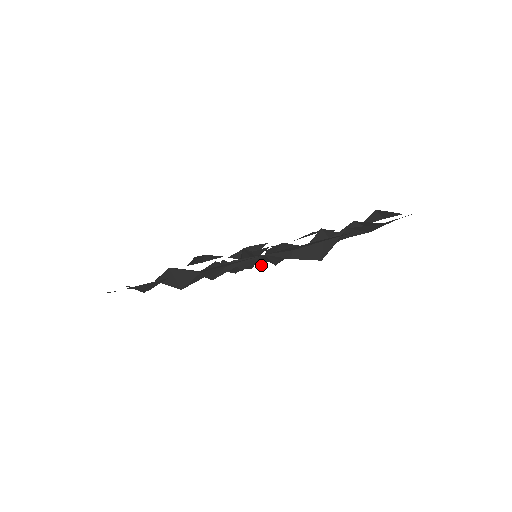
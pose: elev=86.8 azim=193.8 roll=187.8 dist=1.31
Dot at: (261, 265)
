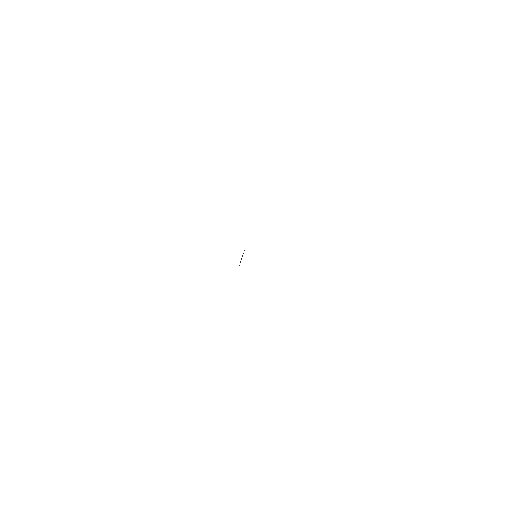
Dot at: occluded
